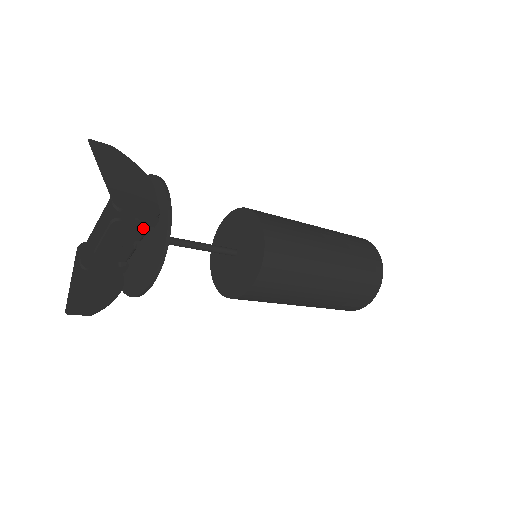
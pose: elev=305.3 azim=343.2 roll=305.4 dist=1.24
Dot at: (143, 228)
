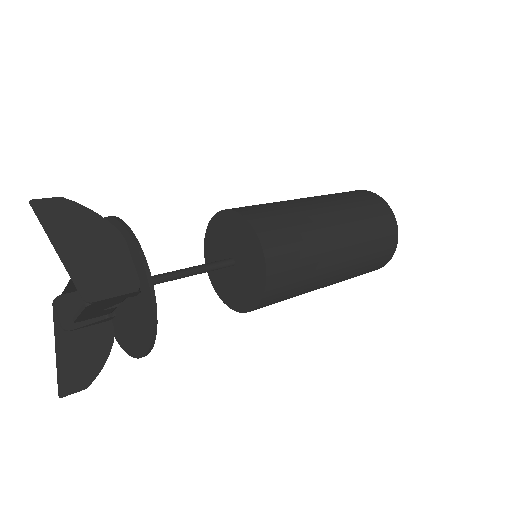
Dot at: occluded
